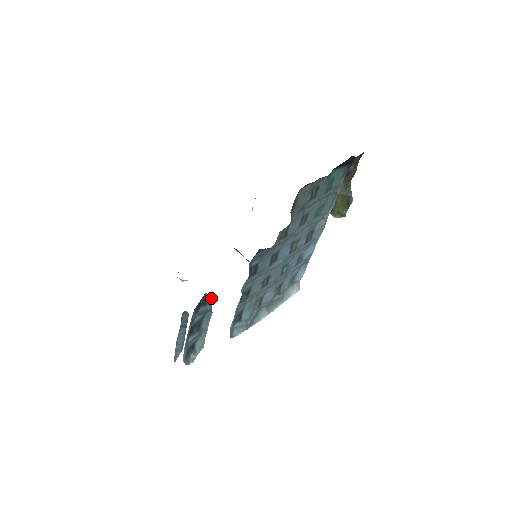
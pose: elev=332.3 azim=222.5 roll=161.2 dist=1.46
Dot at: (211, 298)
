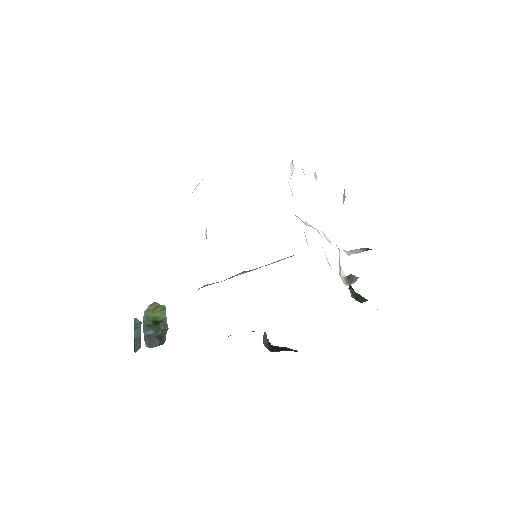
Dot at: (165, 340)
